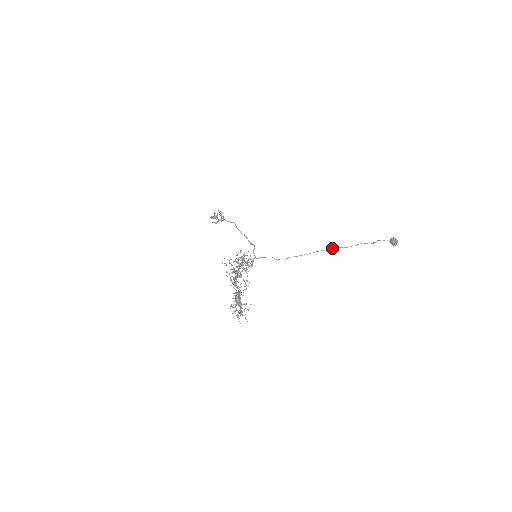
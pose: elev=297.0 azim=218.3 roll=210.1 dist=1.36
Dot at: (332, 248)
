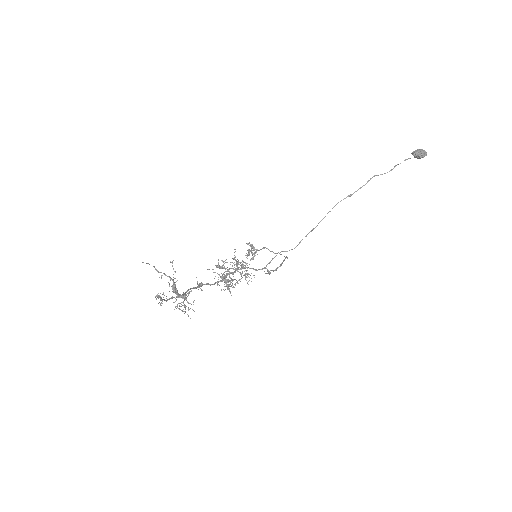
Dot at: (338, 202)
